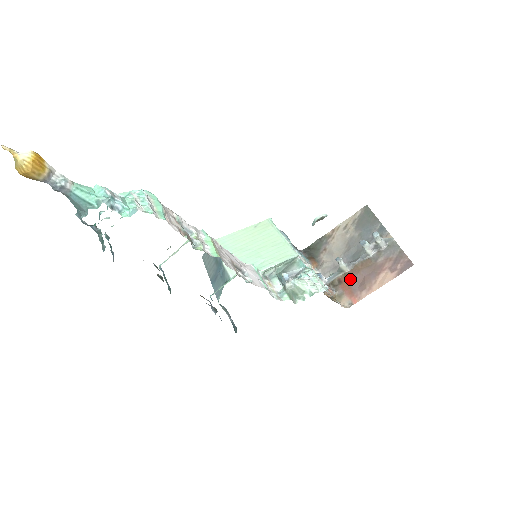
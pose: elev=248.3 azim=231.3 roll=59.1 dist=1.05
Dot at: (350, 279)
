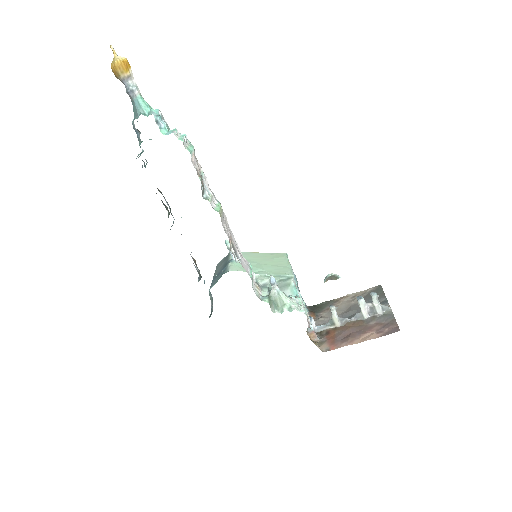
Dot at: (337, 332)
